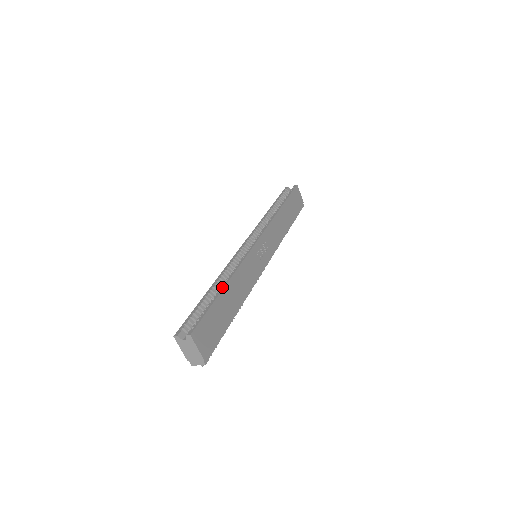
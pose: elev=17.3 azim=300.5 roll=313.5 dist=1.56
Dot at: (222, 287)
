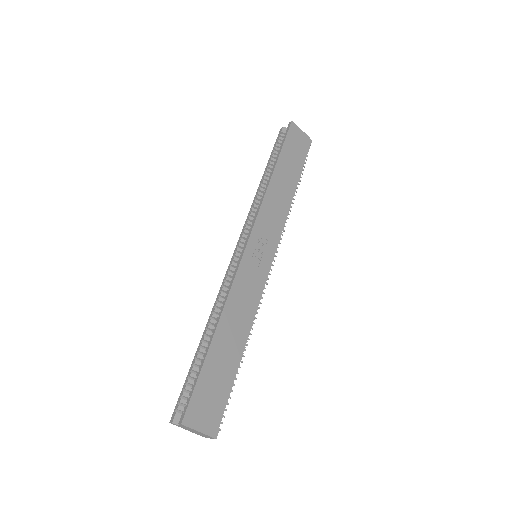
Dot at: (211, 336)
